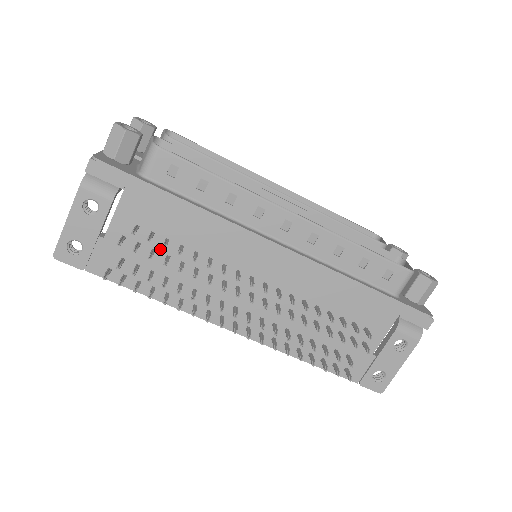
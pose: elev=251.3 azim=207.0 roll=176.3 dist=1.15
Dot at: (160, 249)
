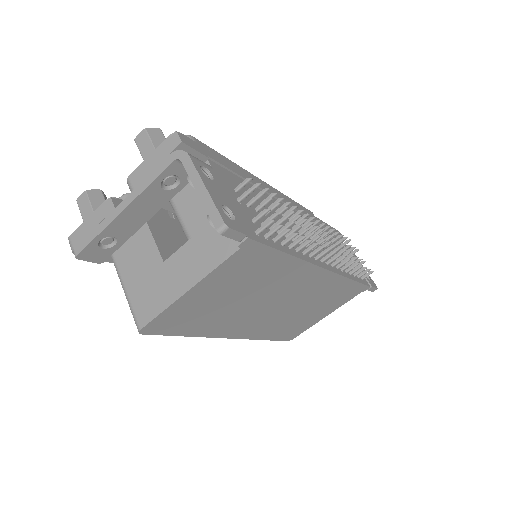
Dot at: (257, 209)
